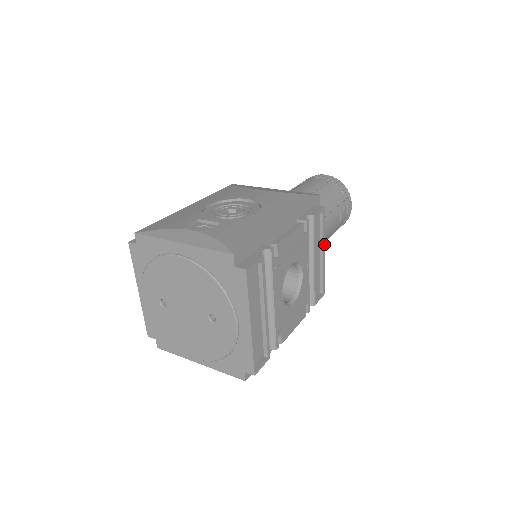
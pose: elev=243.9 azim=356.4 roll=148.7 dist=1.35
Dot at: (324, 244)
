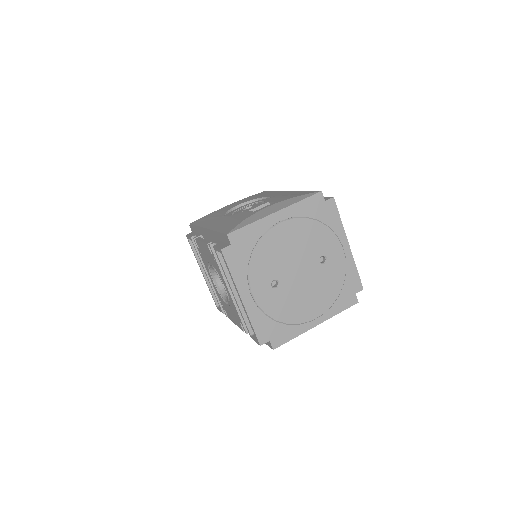
Dot at: occluded
